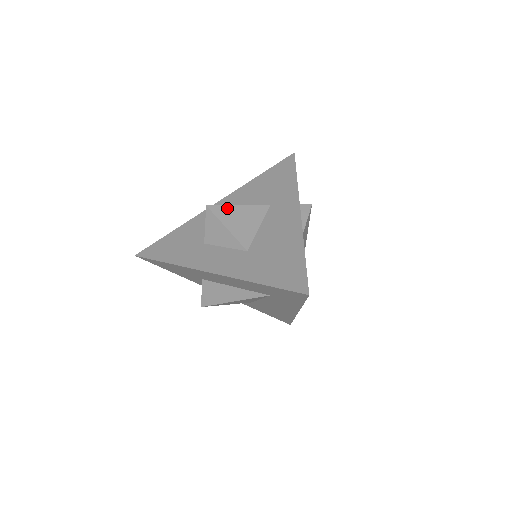
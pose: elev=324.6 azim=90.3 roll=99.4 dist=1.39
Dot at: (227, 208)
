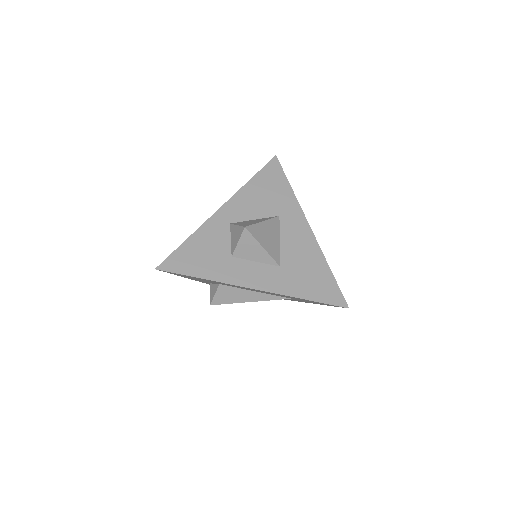
Dot at: (257, 226)
